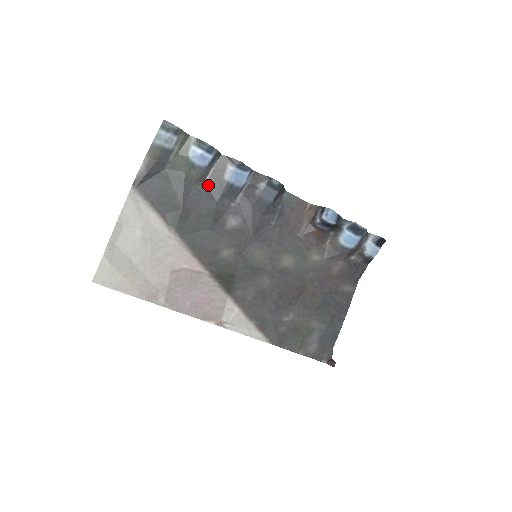
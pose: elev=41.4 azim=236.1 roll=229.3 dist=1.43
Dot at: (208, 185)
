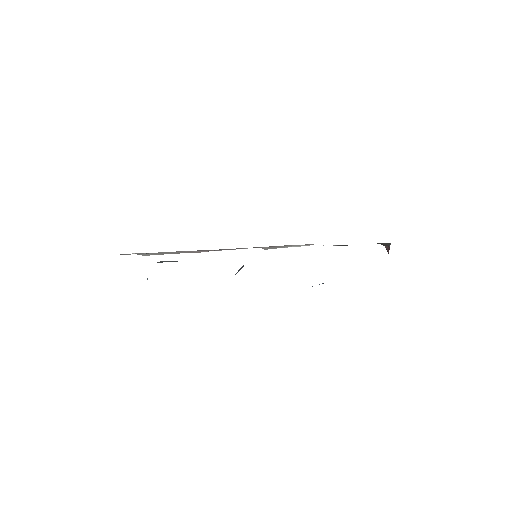
Dot at: occluded
